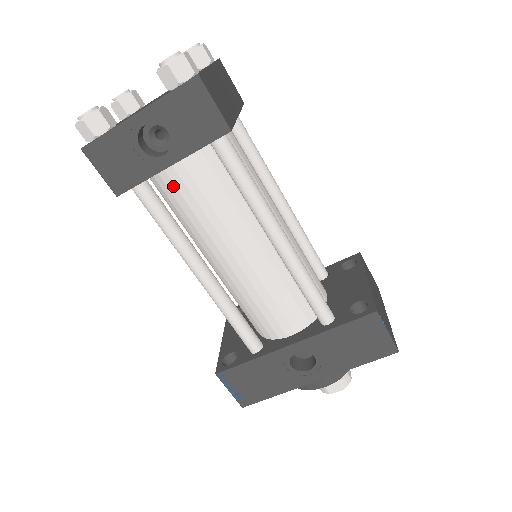
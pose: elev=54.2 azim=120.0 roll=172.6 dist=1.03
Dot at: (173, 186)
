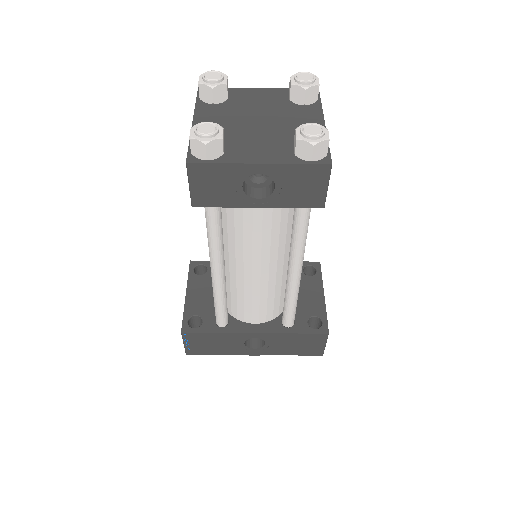
Dot at: (241, 210)
